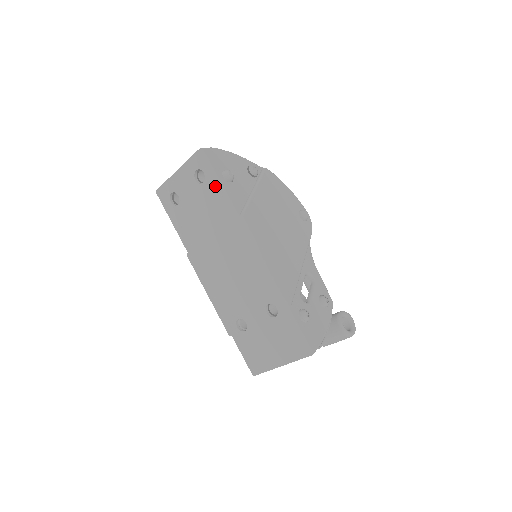
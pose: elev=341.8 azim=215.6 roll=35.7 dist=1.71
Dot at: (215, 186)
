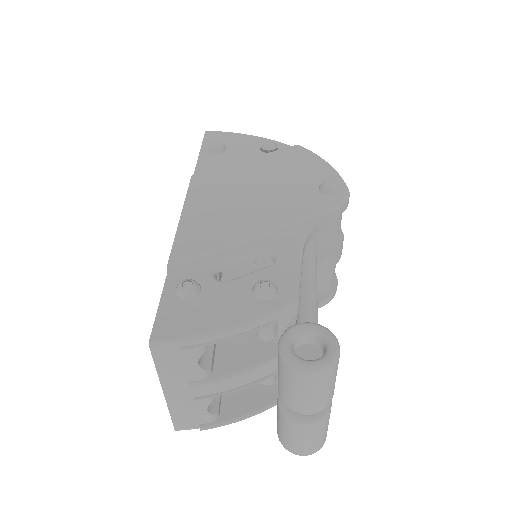
Dot at: occluded
